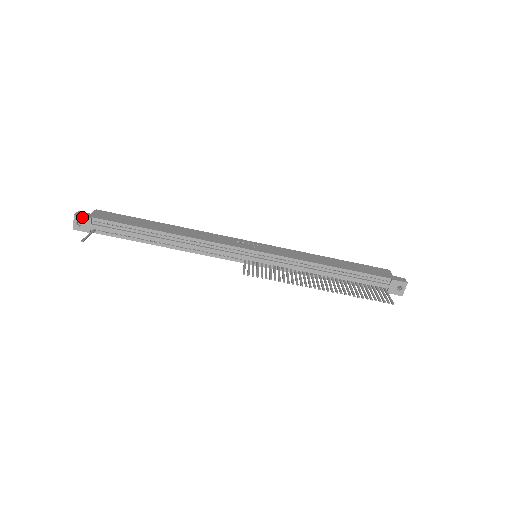
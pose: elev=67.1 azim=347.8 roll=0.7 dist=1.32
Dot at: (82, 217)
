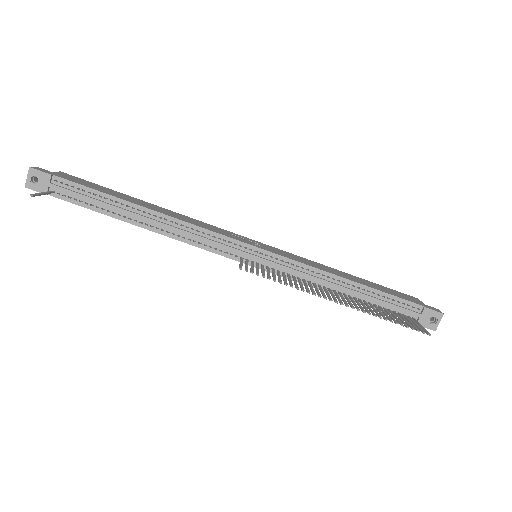
Dot at: (39, 172)
